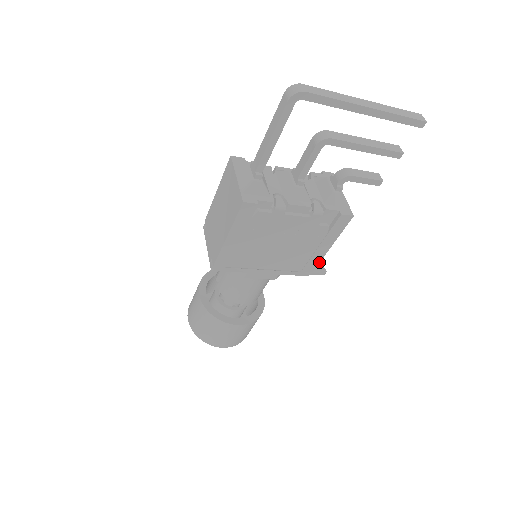
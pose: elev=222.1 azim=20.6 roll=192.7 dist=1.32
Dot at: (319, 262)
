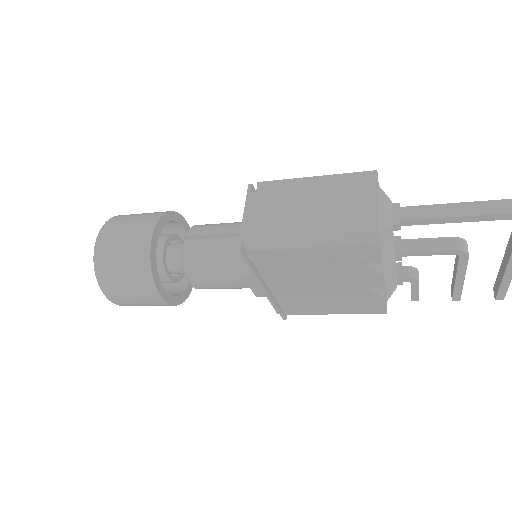
Dot at: (304, 314)
